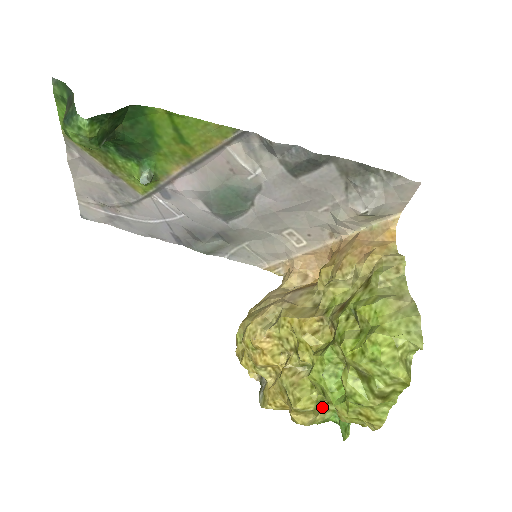
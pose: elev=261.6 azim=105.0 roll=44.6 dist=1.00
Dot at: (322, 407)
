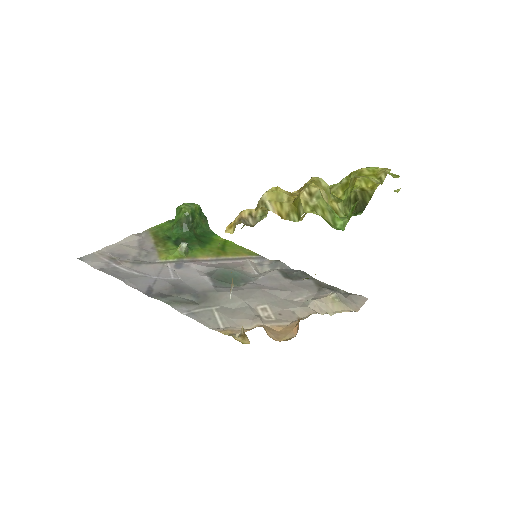
Dot at: occluded
